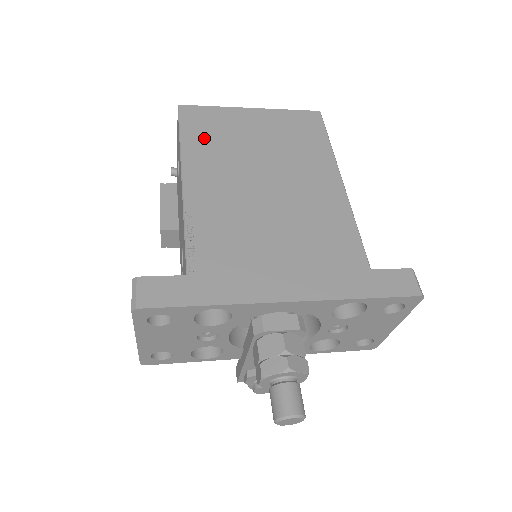
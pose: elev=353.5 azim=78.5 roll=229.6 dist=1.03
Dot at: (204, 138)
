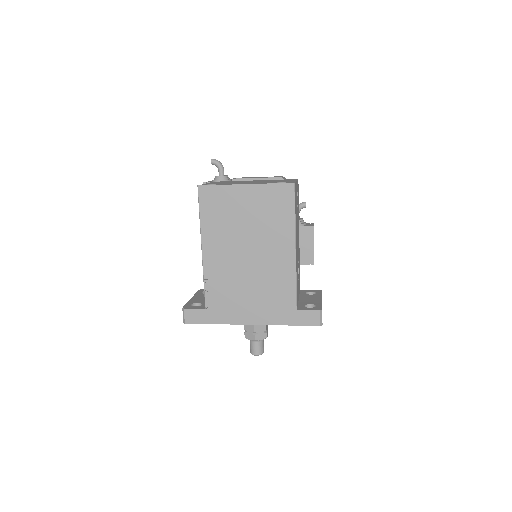
Dot at: (214, 216)
